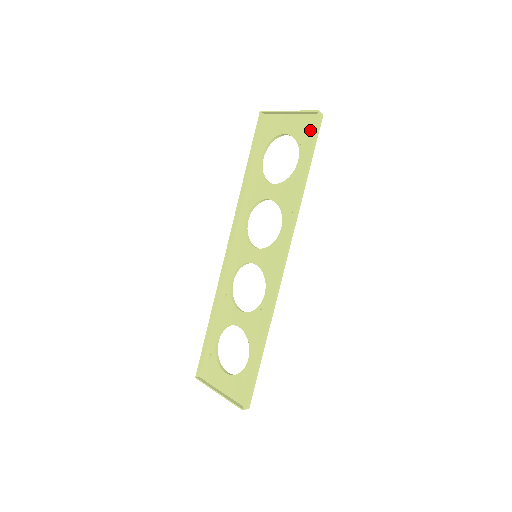
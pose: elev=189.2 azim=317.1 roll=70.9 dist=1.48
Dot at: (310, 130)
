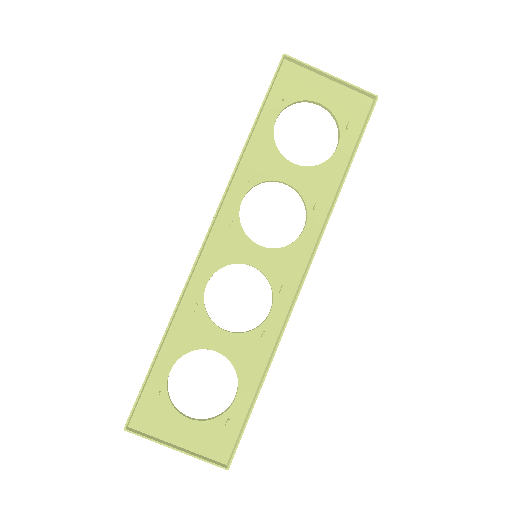
Dot at: (359, 114)
